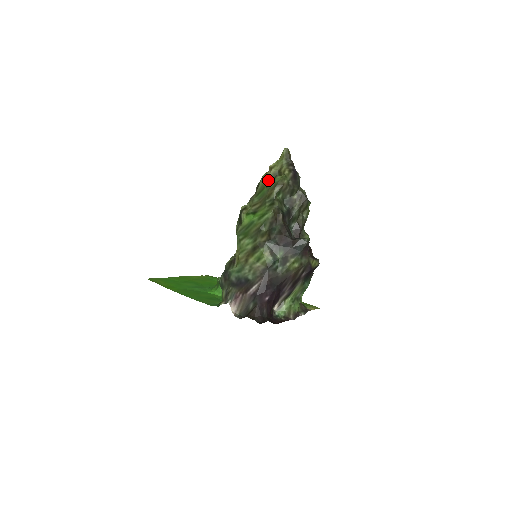
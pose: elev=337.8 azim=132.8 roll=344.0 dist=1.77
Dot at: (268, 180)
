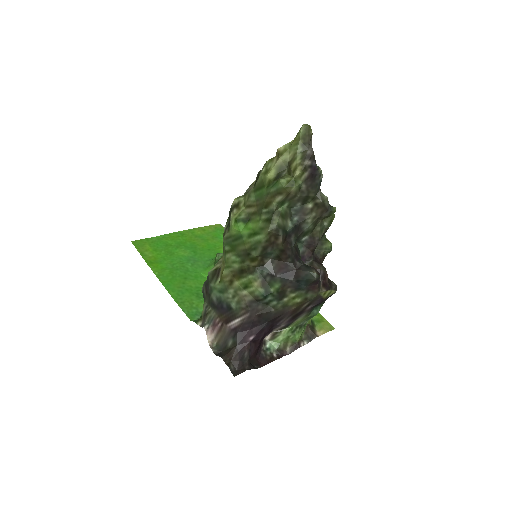
Dot at: (270, 175)
